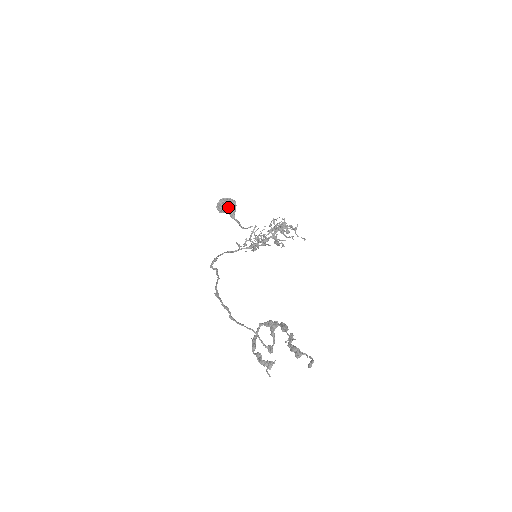
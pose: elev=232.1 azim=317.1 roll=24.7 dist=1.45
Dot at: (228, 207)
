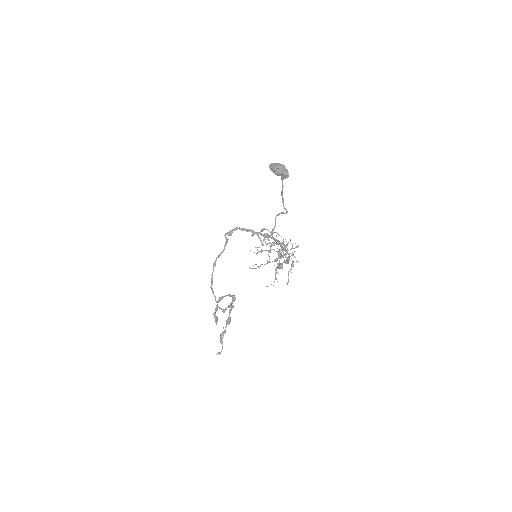
Dot at: occluded
